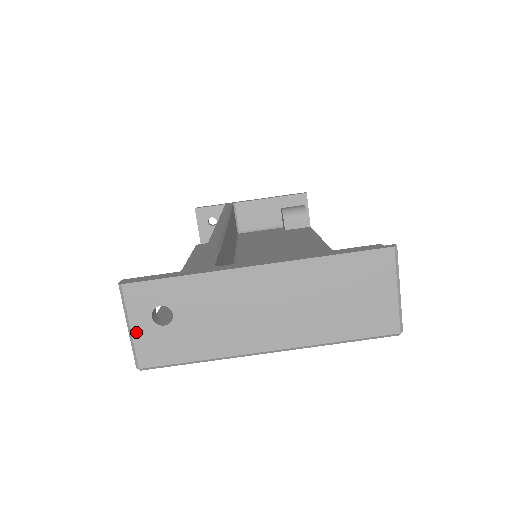
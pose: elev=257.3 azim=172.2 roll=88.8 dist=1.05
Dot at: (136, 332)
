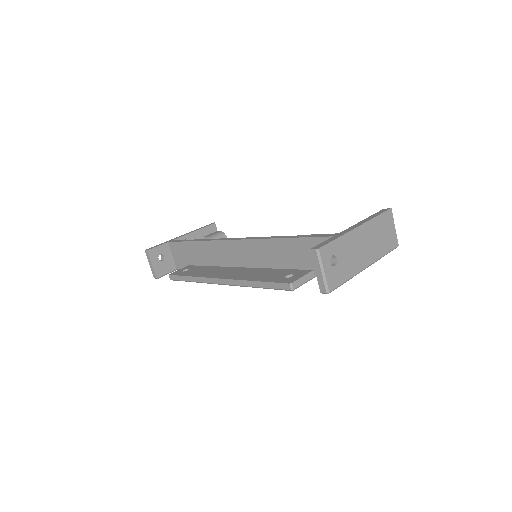
Dot at: (326, 273)
